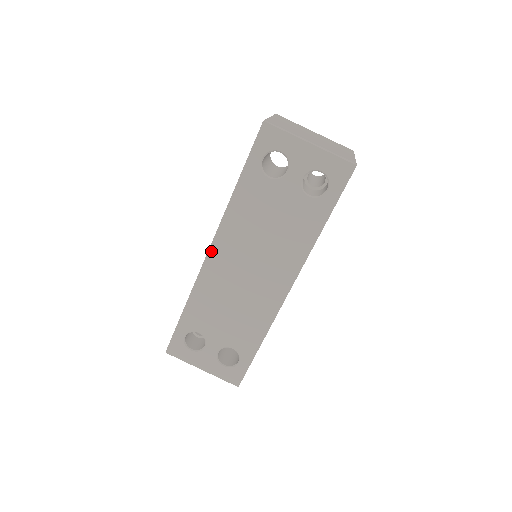
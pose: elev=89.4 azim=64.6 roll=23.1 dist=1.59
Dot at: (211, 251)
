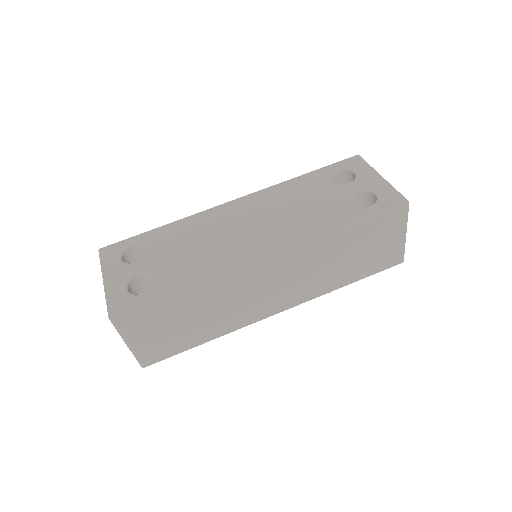
Dot at: (236, 200)
